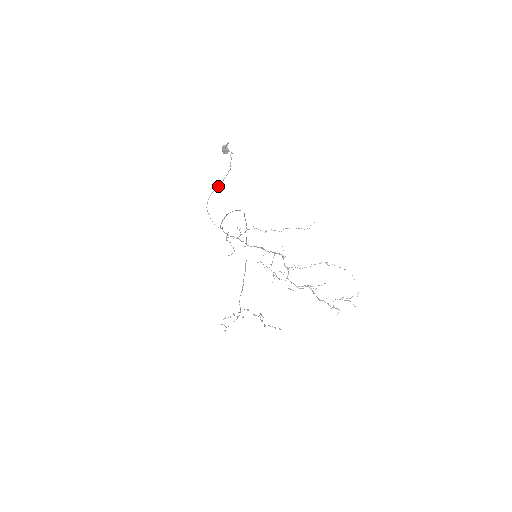
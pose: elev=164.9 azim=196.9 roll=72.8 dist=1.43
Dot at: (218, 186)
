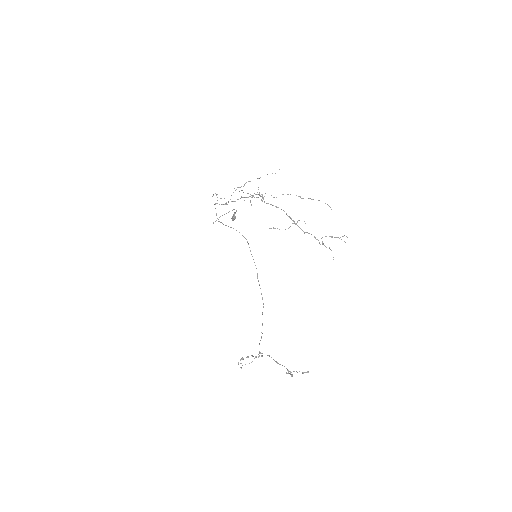
Dot at: occluded
